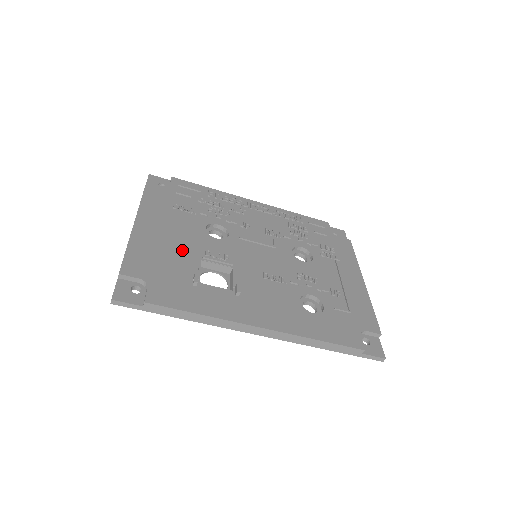
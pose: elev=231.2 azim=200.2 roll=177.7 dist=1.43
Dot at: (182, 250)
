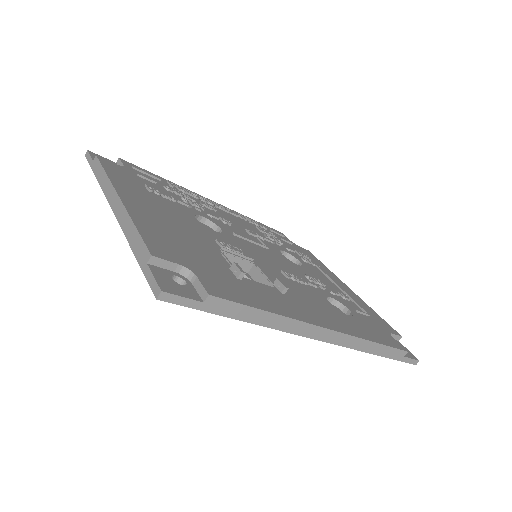
Dot at: (194, 237)
